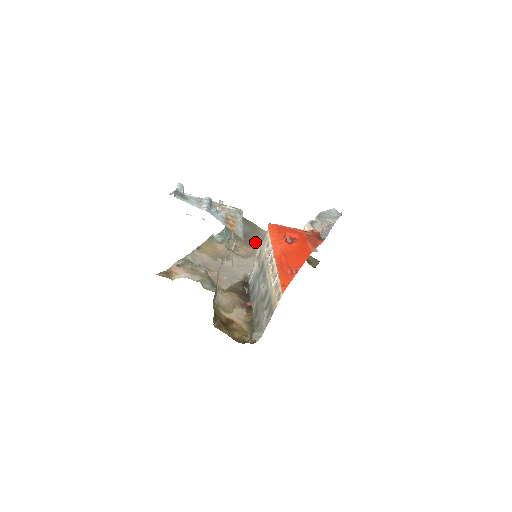
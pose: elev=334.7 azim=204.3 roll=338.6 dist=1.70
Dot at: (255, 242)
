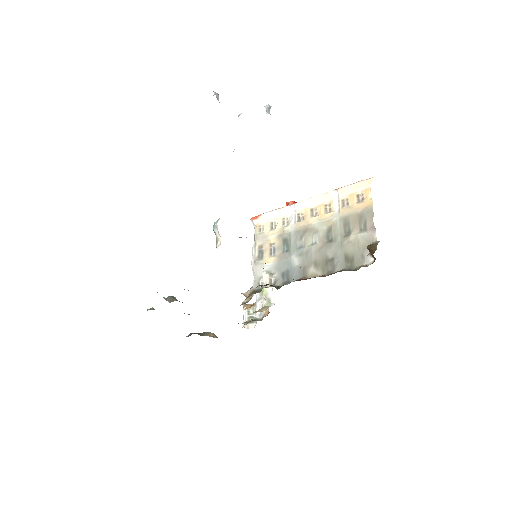
Dot at: occluded
